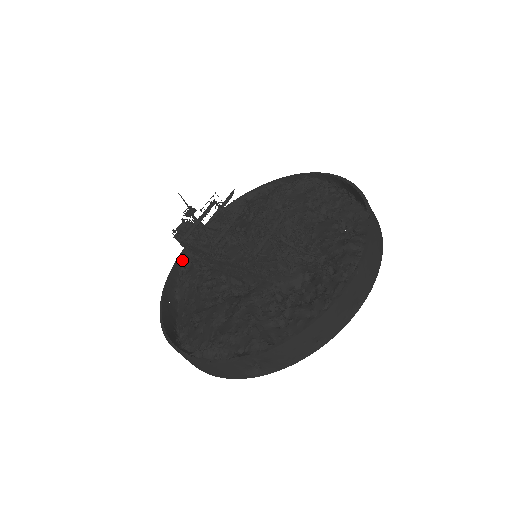
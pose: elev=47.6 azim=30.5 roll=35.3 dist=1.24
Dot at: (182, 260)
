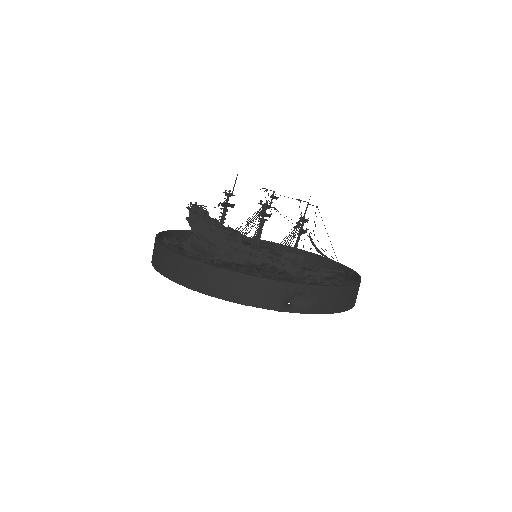
Dot at: (163, 236)
